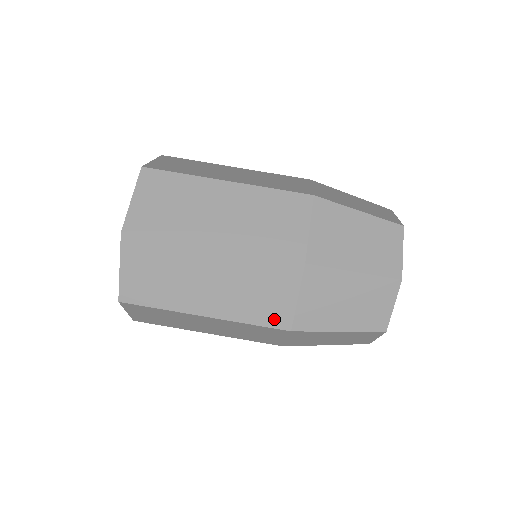
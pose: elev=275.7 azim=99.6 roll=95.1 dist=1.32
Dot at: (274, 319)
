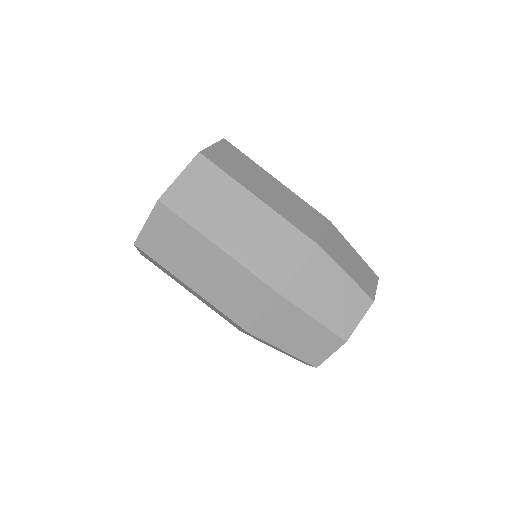
Dot at: (239, 318)
